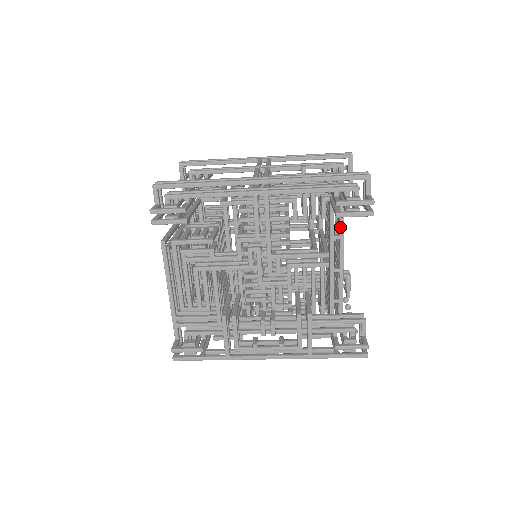
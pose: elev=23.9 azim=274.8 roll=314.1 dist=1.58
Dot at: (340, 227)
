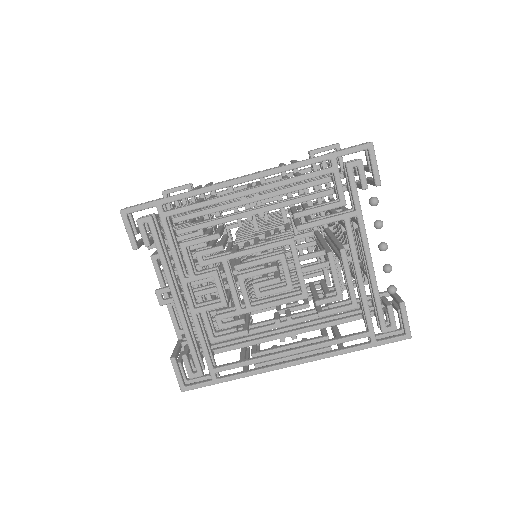
Dot at: occluded
